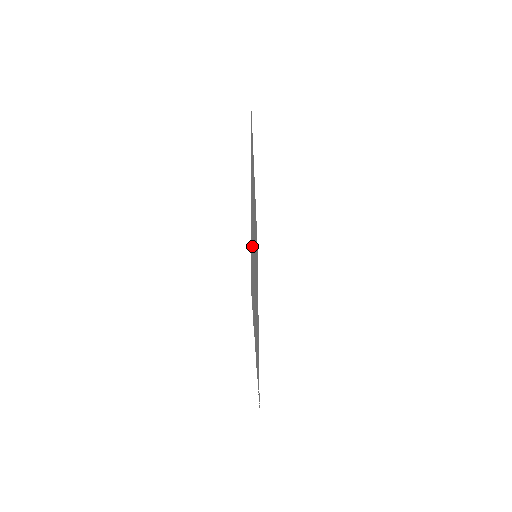
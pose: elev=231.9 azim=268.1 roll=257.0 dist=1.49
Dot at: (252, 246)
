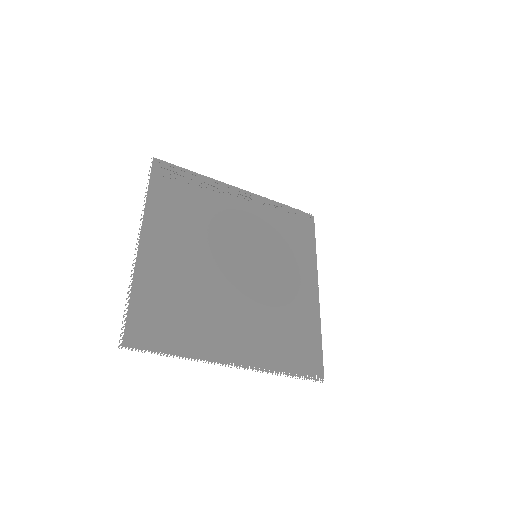
Dot at: (164, 293)
